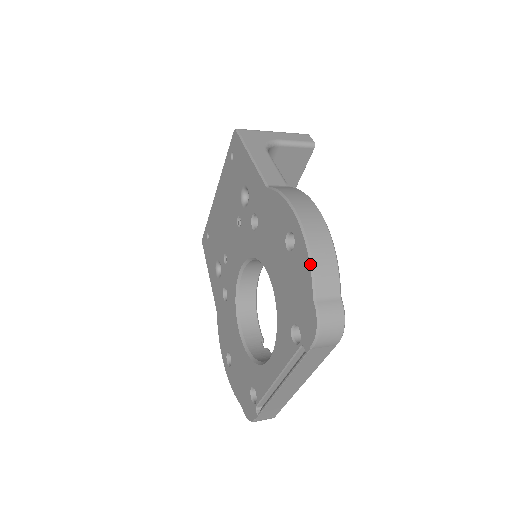
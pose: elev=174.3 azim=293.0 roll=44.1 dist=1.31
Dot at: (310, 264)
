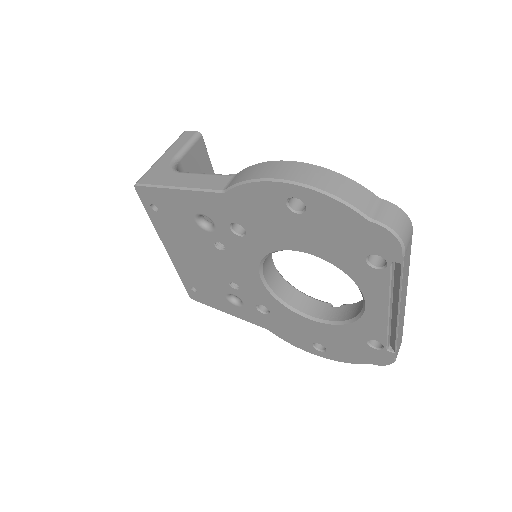
Dot at: (338, 200)
